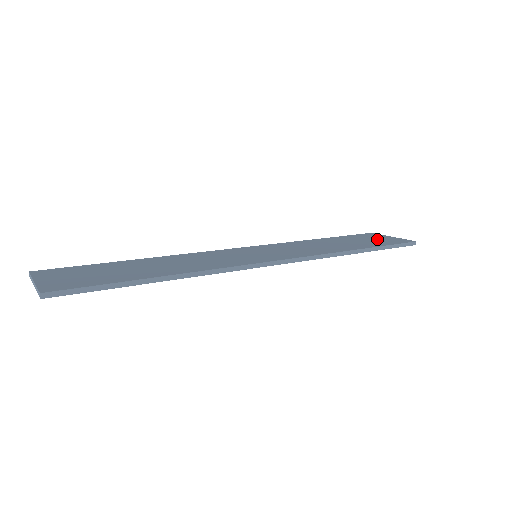
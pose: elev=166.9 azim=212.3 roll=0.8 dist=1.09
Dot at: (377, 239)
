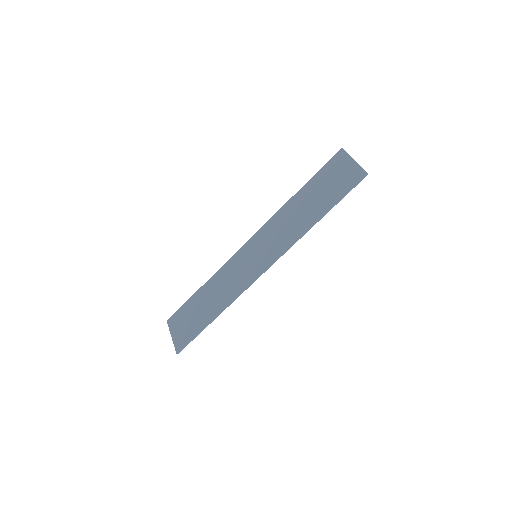
Dot at: (338, 177)
